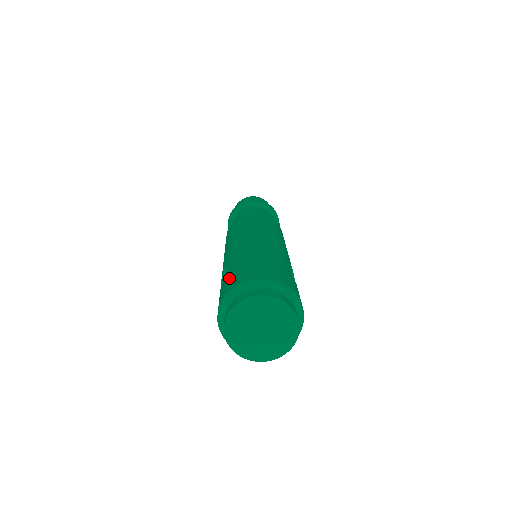
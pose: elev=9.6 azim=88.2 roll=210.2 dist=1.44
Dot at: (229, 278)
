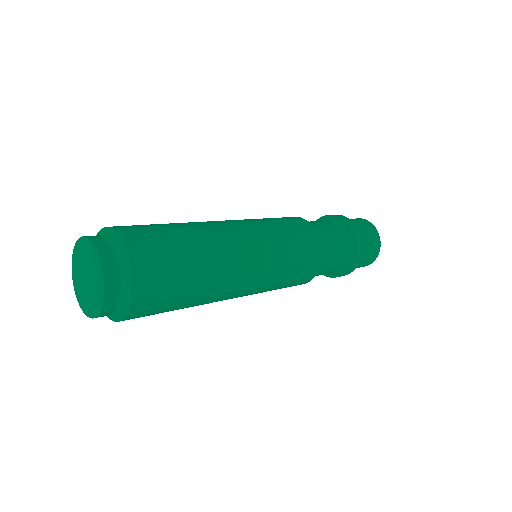
Dot at: occluded
